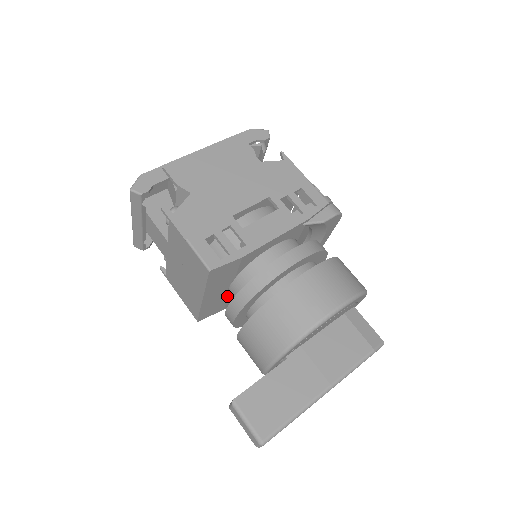
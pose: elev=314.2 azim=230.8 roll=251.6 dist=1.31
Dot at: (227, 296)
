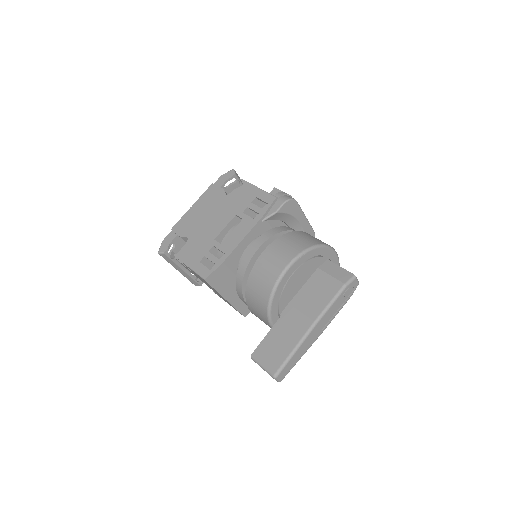
Dot at: occluded
